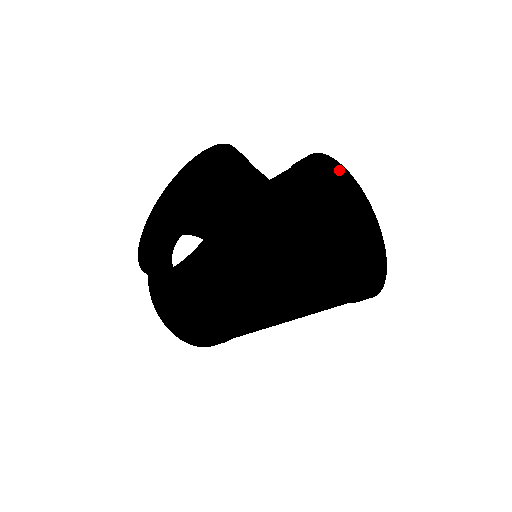
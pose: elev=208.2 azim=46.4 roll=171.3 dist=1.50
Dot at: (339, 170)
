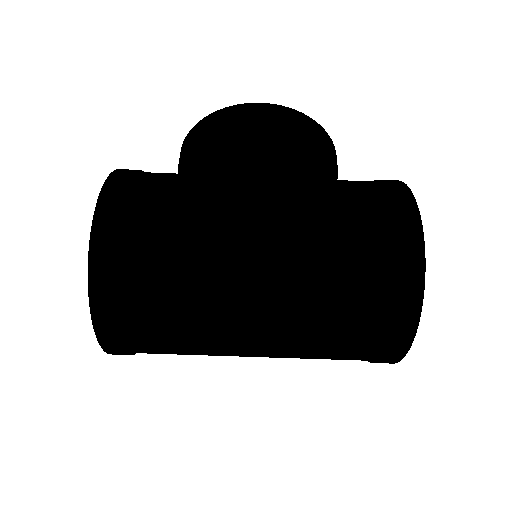
Dot at: occluded
